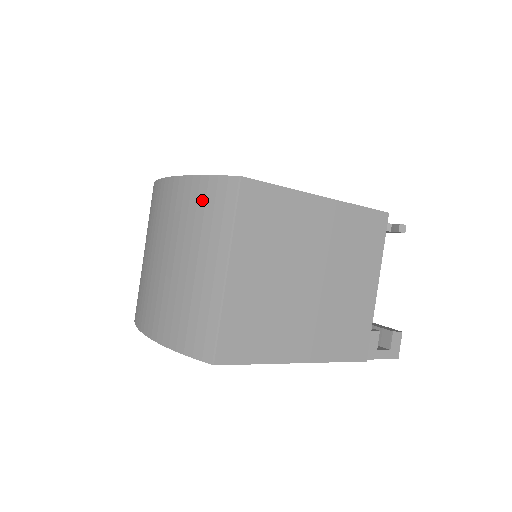
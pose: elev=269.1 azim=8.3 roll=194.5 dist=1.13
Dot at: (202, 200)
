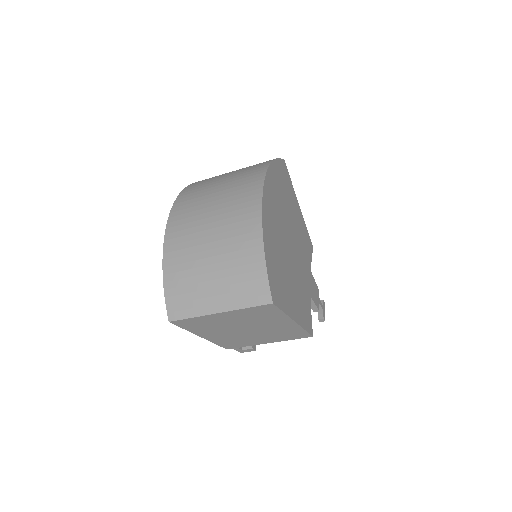
Dot at: (252, 277)
